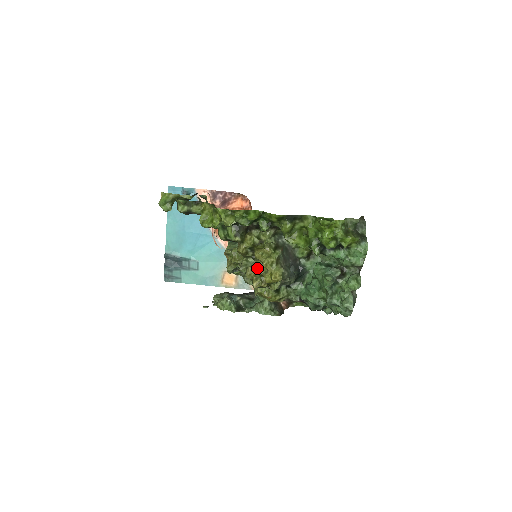
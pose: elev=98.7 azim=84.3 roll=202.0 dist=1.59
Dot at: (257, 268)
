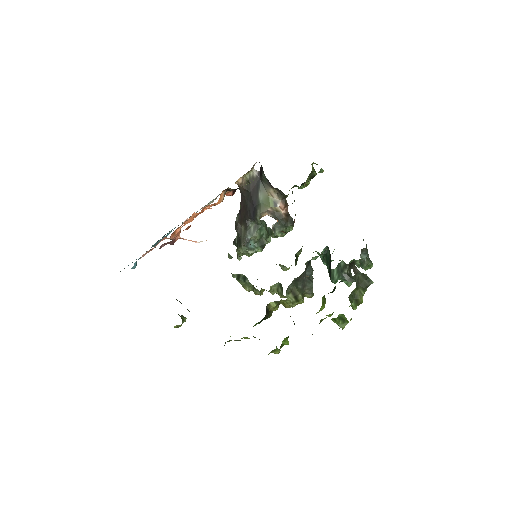
Dot at: occluded
